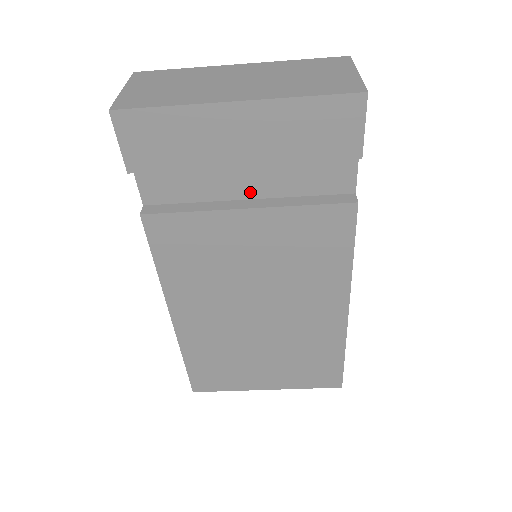
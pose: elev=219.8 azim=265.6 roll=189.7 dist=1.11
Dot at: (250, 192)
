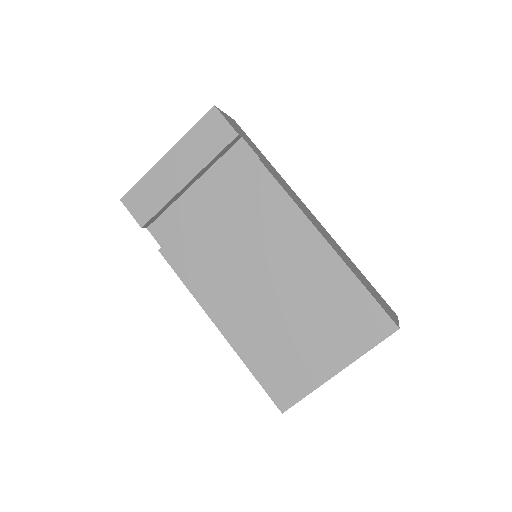
Dot at: (208, 201)
